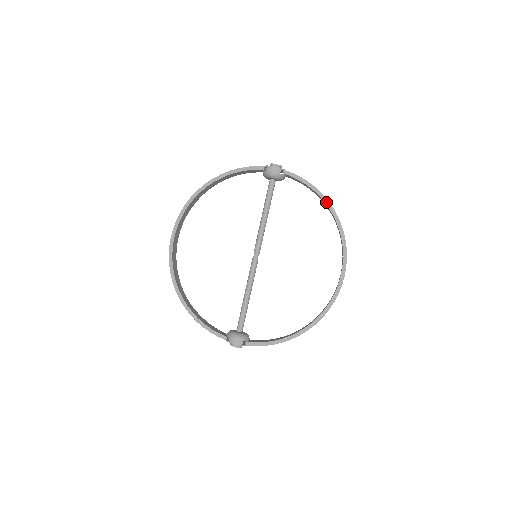
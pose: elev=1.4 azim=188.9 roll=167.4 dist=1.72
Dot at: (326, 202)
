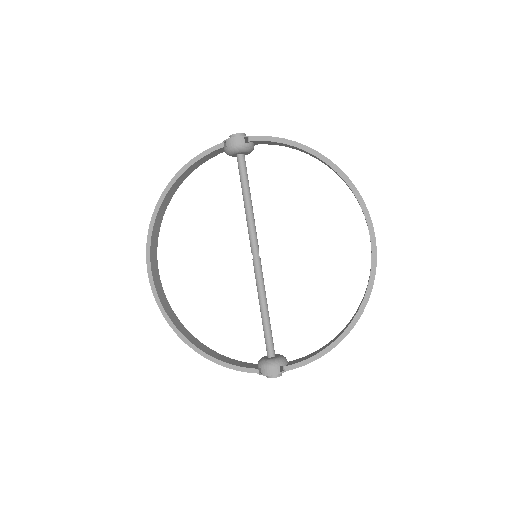
Dot at: (315, 154)
